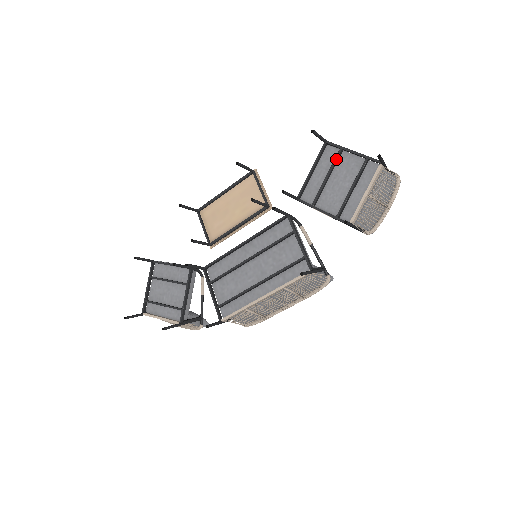
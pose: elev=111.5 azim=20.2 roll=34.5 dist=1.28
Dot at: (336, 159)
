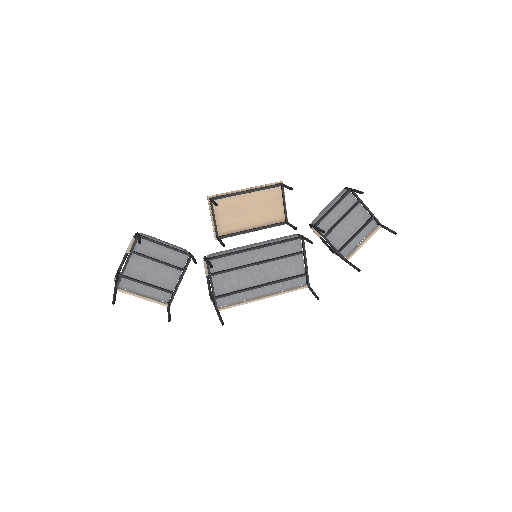
Dot at: (354, 208)
